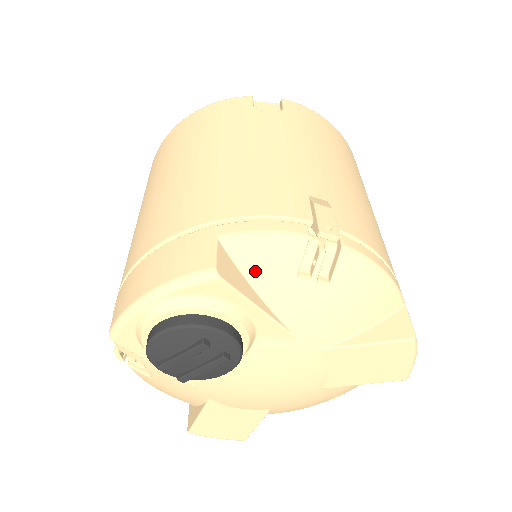
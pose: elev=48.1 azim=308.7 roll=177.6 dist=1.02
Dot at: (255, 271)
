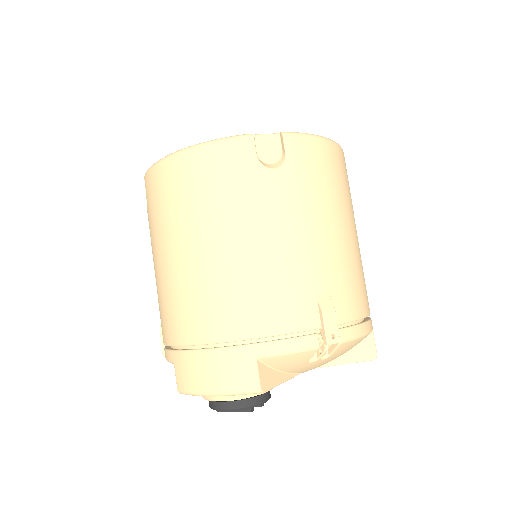
Dot at: (281, 366)
